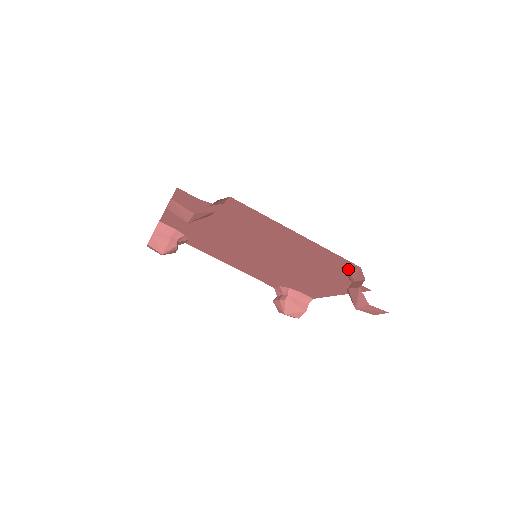
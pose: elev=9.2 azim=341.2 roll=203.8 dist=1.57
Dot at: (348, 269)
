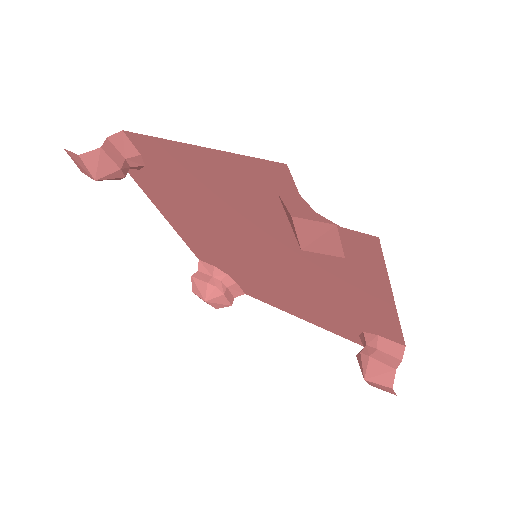
Dot at: (380, 335)
